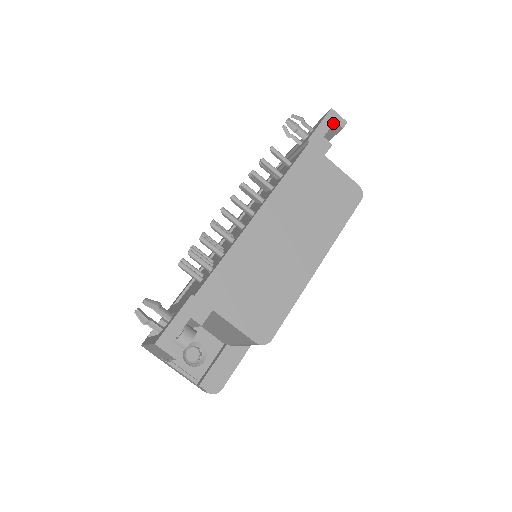
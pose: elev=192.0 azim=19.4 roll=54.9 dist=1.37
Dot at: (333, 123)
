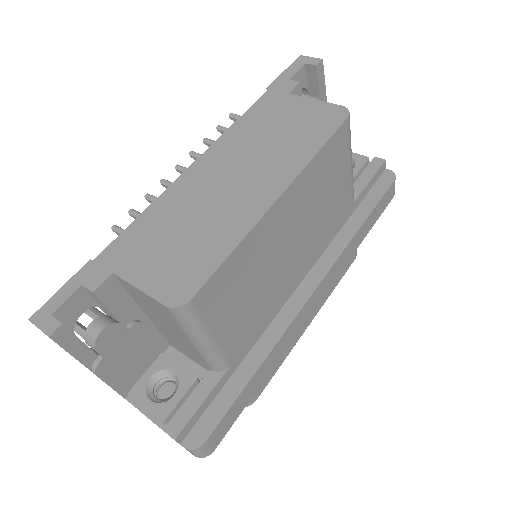
Dot at: (305, 68)
